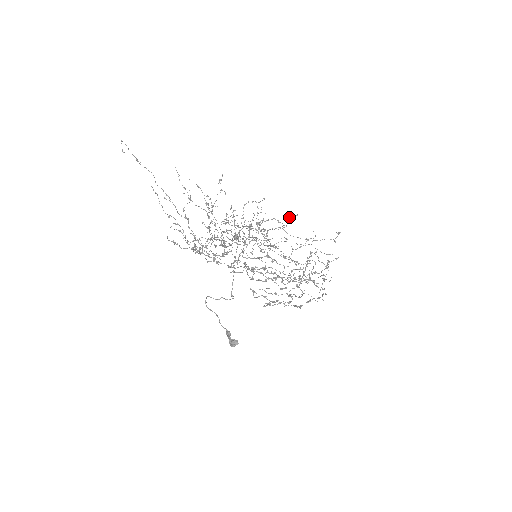
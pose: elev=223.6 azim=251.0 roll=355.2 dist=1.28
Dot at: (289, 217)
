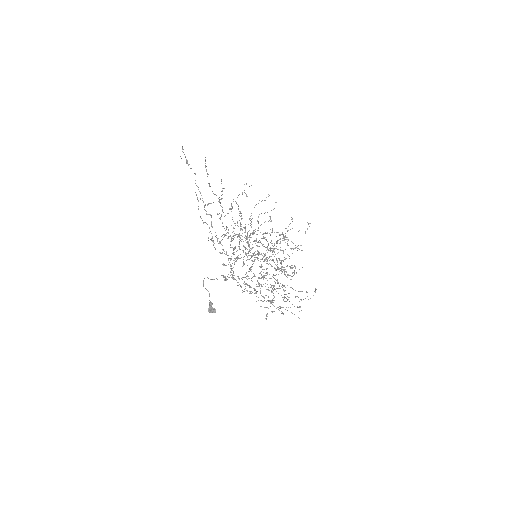
Dot at: (276, 202)
